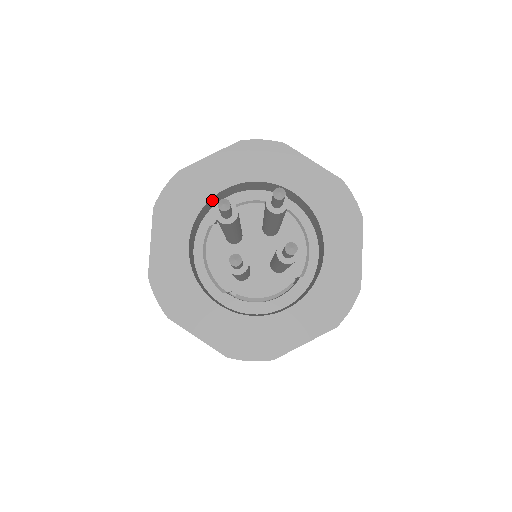
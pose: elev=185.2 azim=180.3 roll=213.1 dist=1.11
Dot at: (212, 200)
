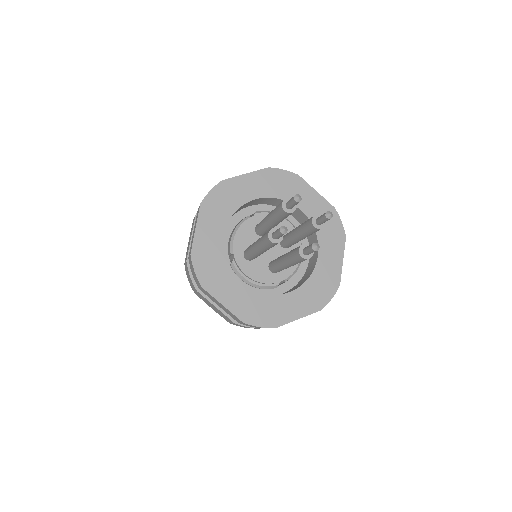
Dot at: (222, 249)
